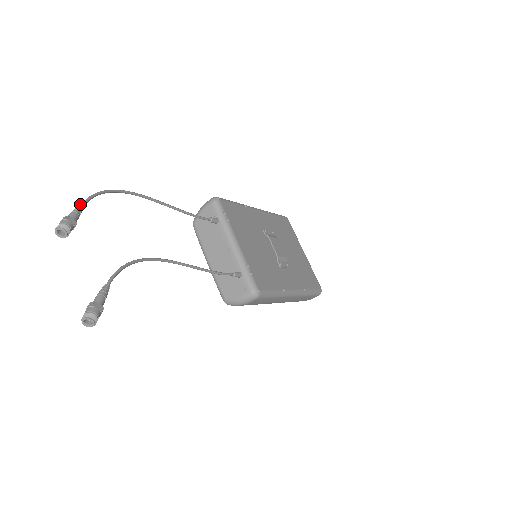
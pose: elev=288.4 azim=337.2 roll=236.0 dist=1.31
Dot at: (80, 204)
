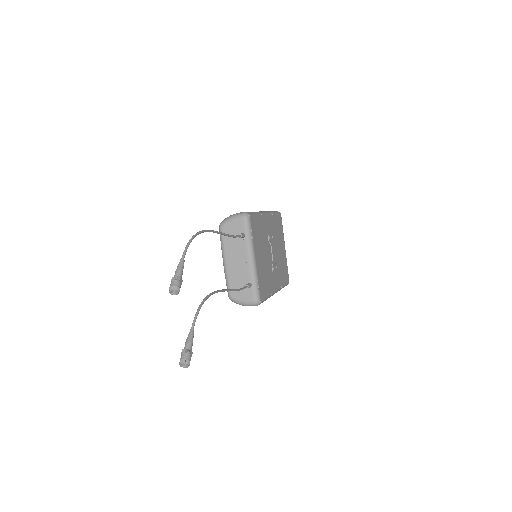
Dot at: (183, 259)
